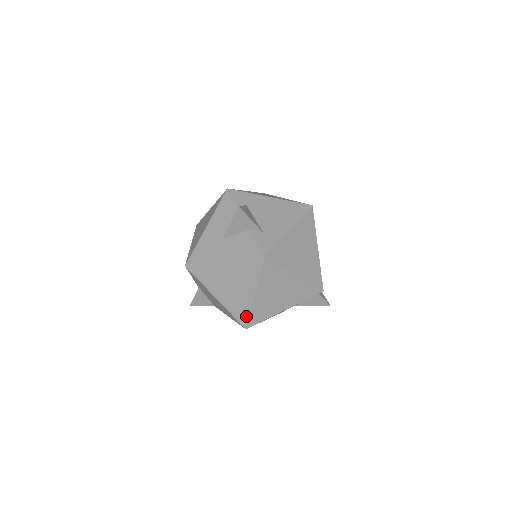
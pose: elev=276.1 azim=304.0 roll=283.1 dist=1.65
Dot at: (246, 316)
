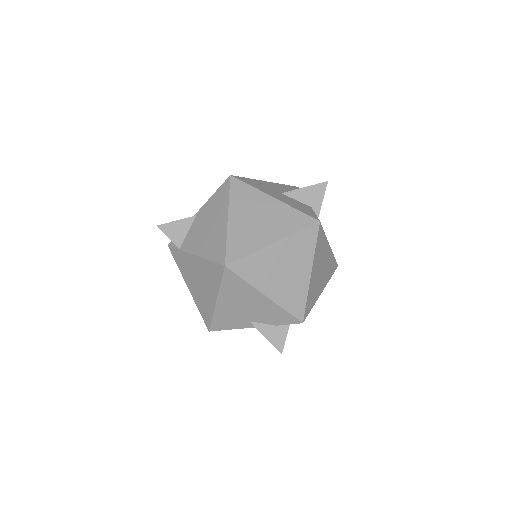
Dot at: (241, 254)
